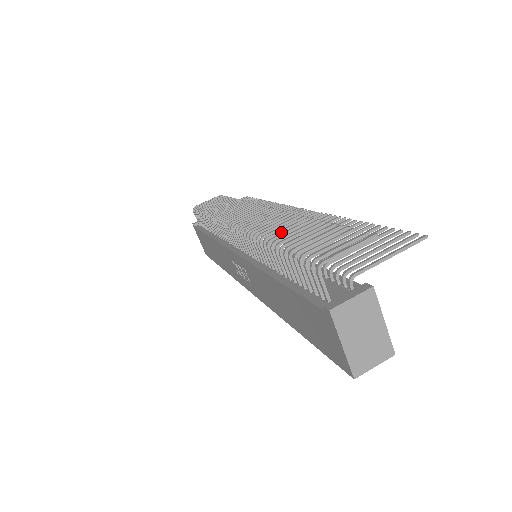
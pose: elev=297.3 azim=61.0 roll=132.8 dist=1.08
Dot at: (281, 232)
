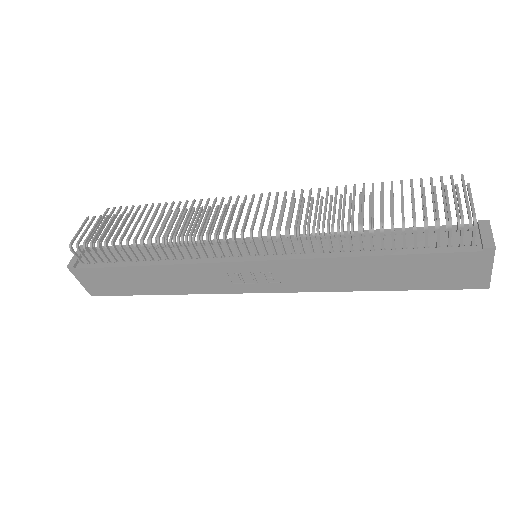
Dot at: occluded
